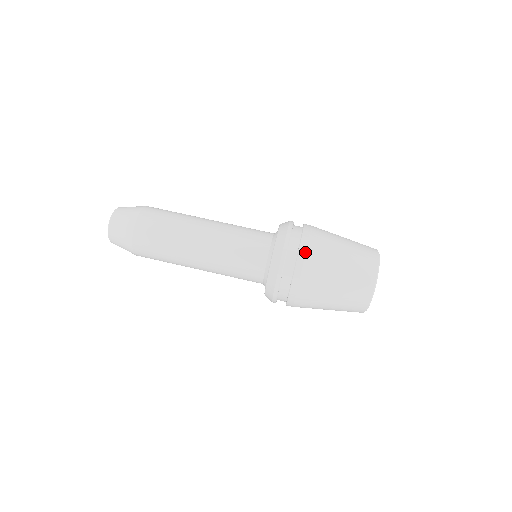
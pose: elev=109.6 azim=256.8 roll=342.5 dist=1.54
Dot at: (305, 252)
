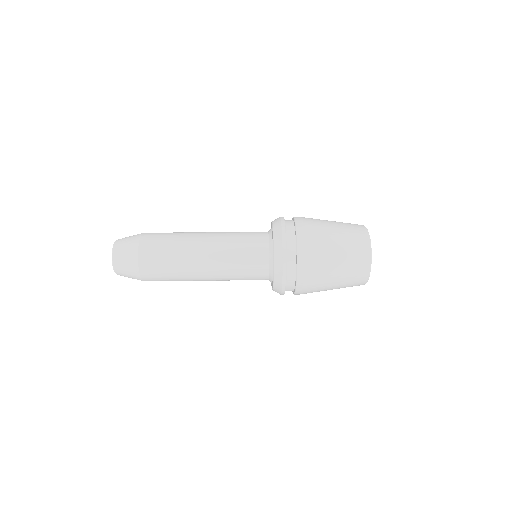
Dot at: (303, 258)
